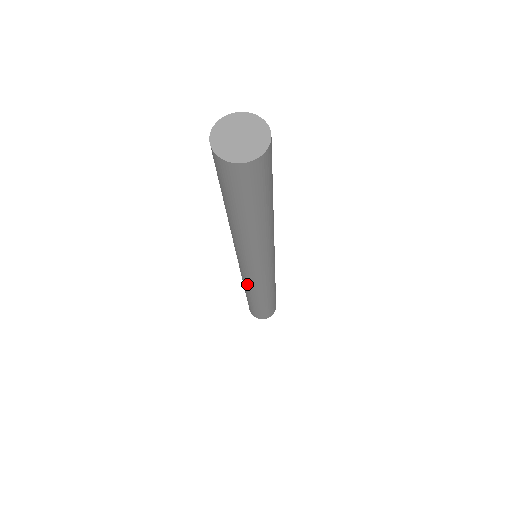
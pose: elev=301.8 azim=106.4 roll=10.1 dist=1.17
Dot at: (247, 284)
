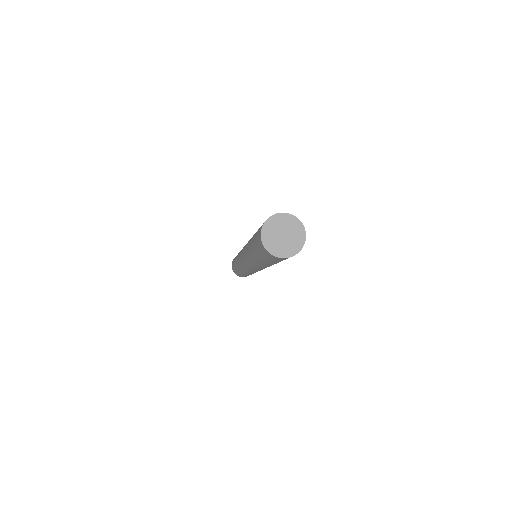
Dot at: (244, 270)
